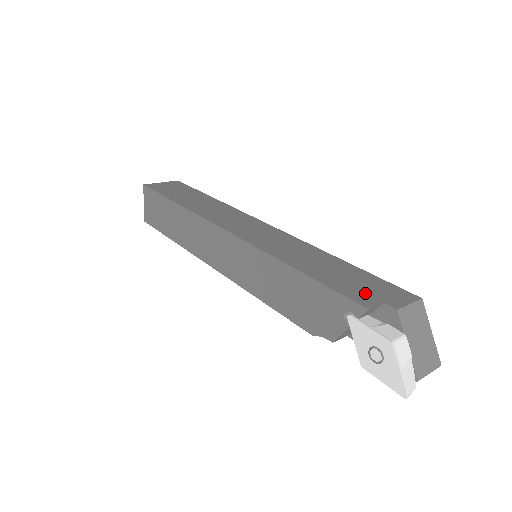
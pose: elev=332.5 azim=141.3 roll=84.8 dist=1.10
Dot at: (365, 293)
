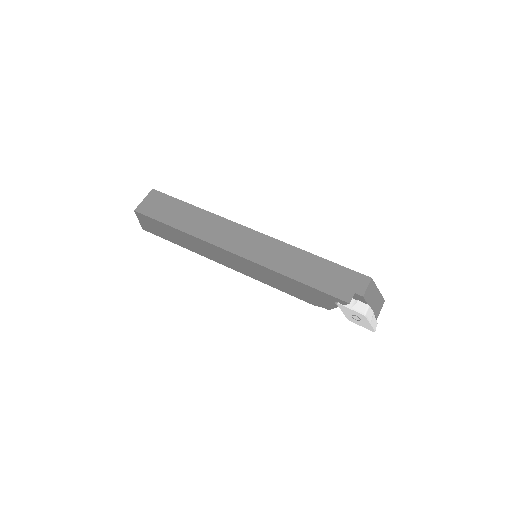
Dot at: (343, 288)
